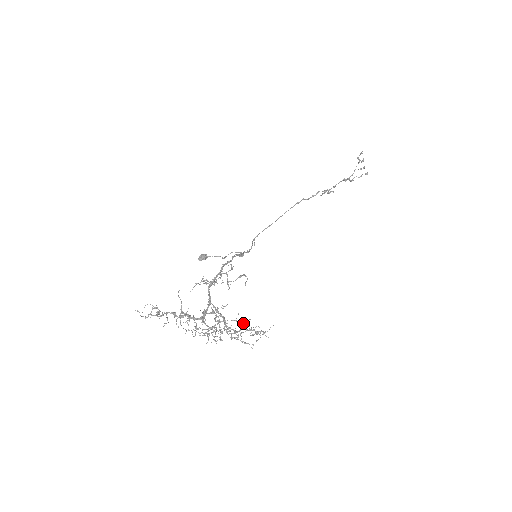
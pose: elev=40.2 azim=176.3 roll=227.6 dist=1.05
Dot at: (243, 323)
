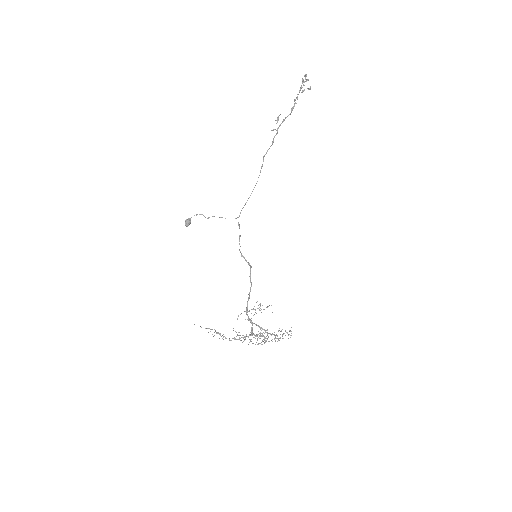
Dot at: occluded
